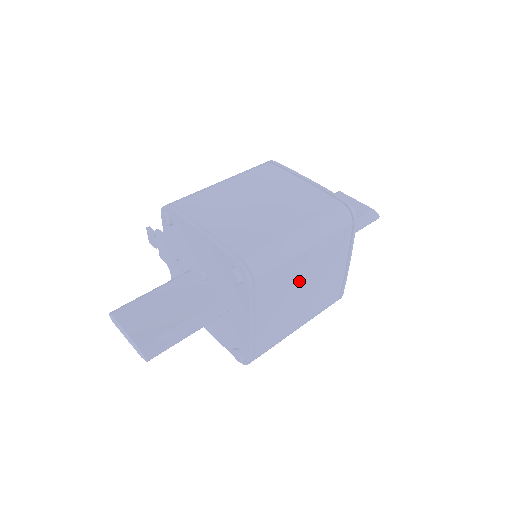
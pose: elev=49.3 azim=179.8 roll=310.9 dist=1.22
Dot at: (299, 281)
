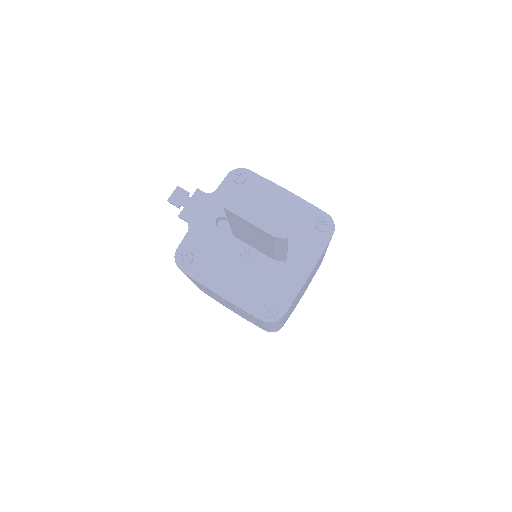
Dot at: occluded
